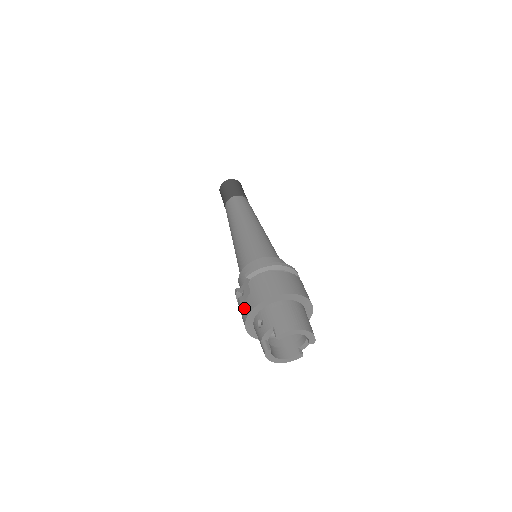
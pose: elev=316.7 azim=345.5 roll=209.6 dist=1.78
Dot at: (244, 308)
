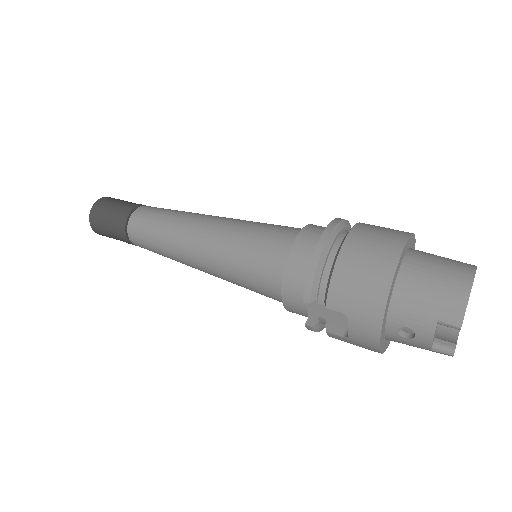
Dot at: (359, 339)
